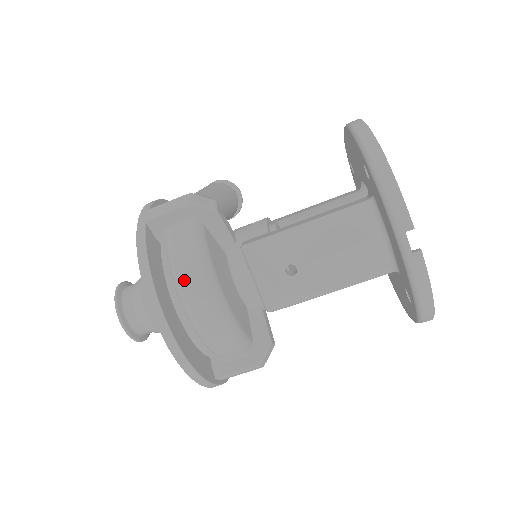
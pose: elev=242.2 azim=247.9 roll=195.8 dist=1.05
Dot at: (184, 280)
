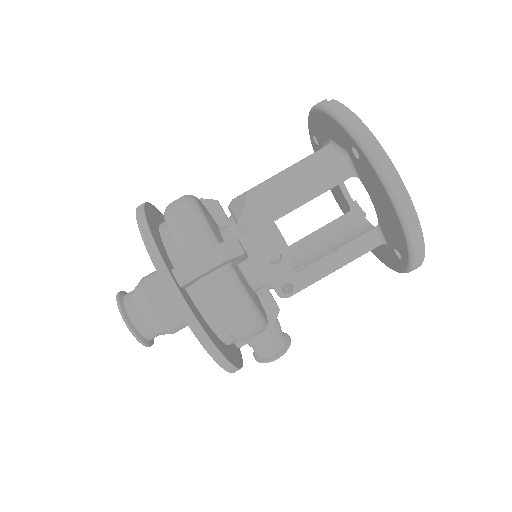
Dot at: occluded
